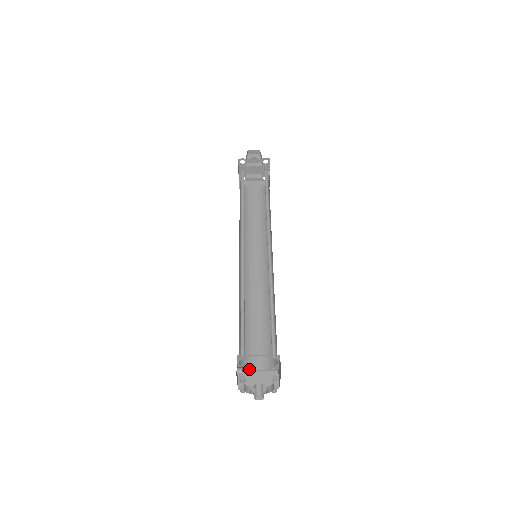
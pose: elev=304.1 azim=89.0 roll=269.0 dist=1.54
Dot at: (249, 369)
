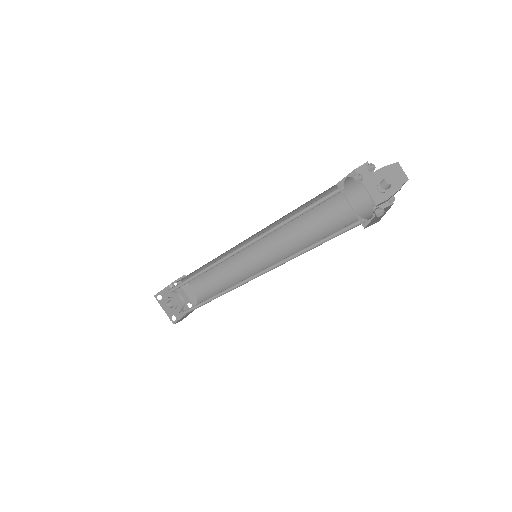
Dot at: (188, 283)
